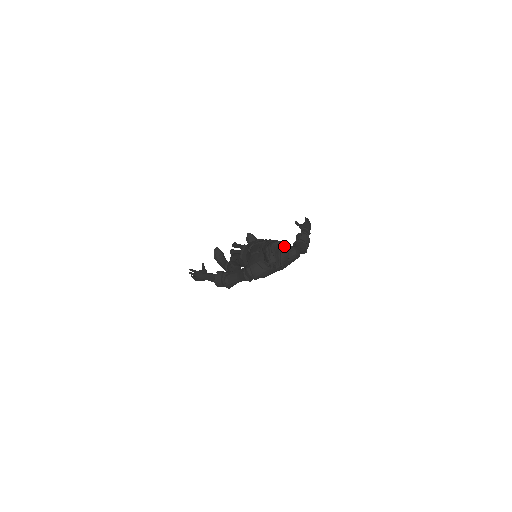
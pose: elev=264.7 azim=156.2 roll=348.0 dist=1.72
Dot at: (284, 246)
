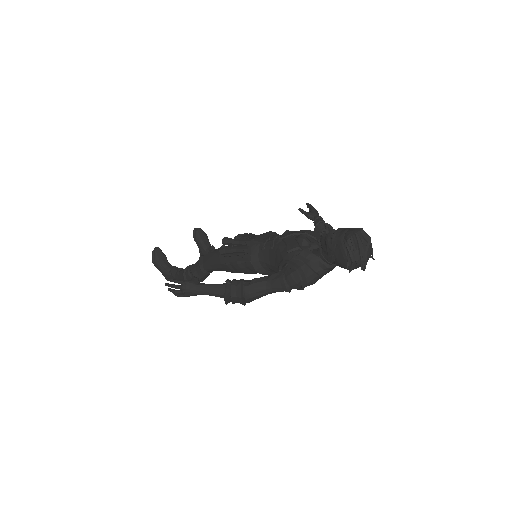
Dot at: occluded
